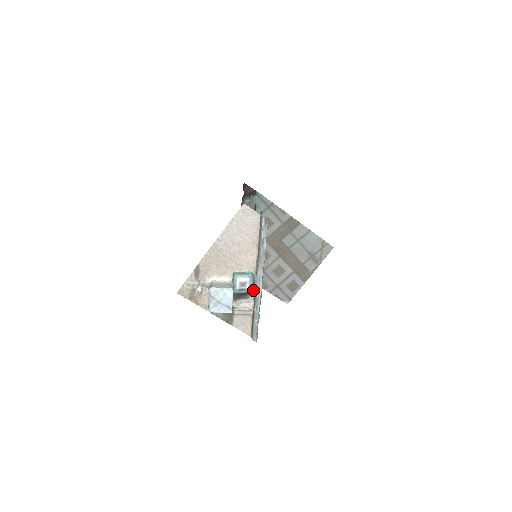
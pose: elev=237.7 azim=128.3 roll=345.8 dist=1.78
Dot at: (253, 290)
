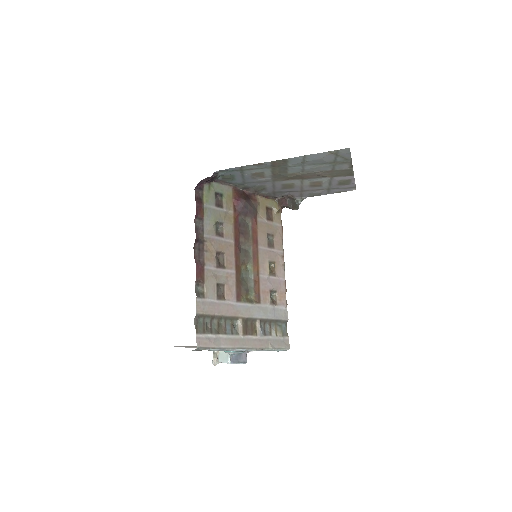
Dot at: occluded
